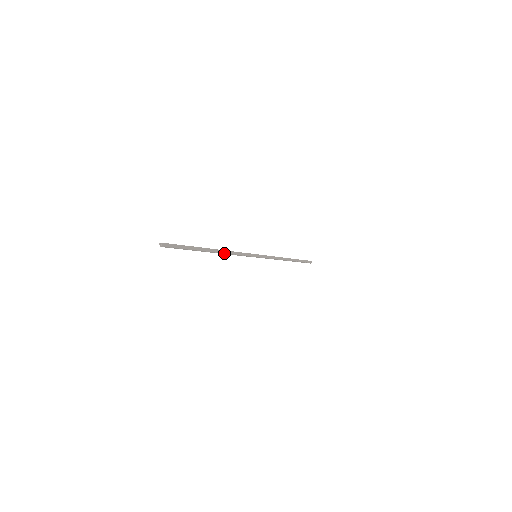
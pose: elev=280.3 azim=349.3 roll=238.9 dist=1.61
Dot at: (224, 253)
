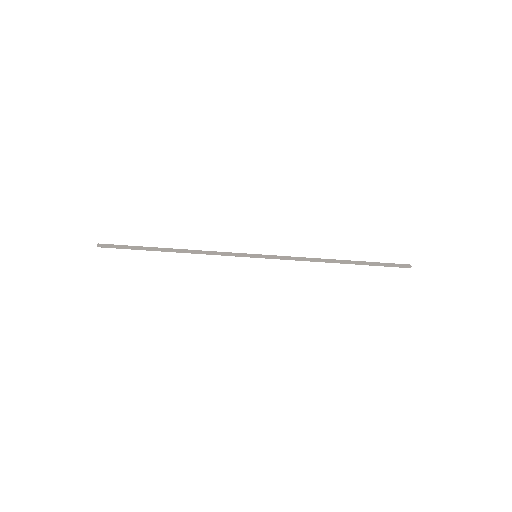
Dot at: (190, 252)
